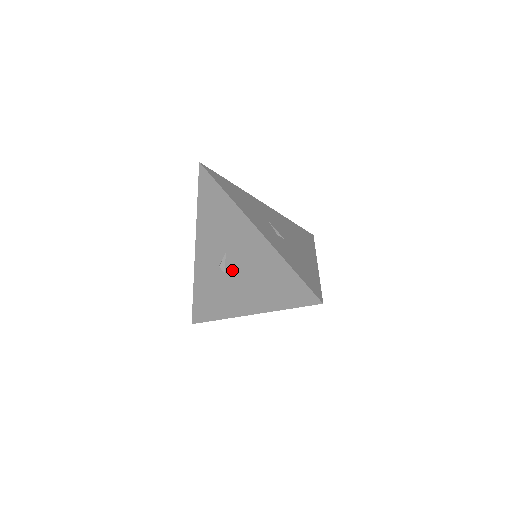
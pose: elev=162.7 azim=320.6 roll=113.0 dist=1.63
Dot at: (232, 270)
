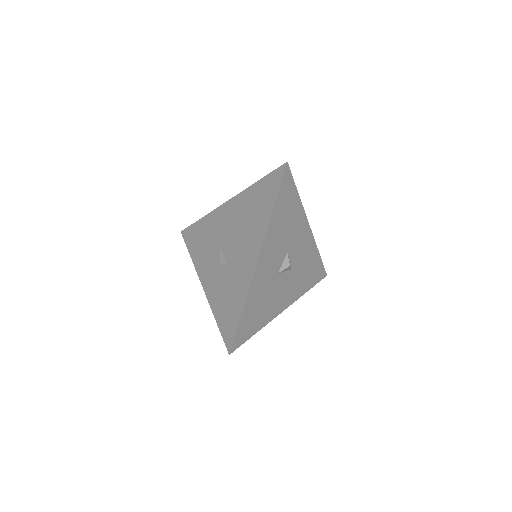
Dot at: (229, 251)
